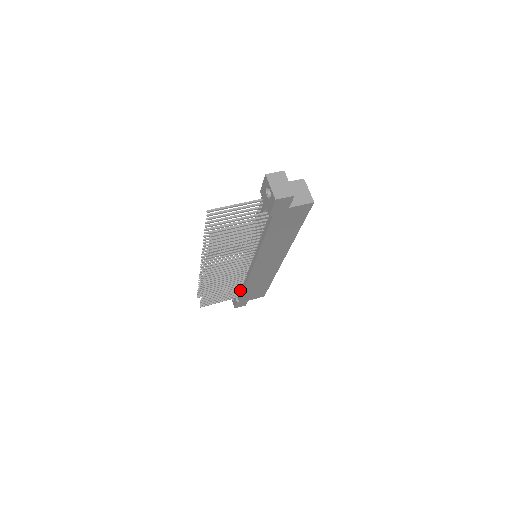
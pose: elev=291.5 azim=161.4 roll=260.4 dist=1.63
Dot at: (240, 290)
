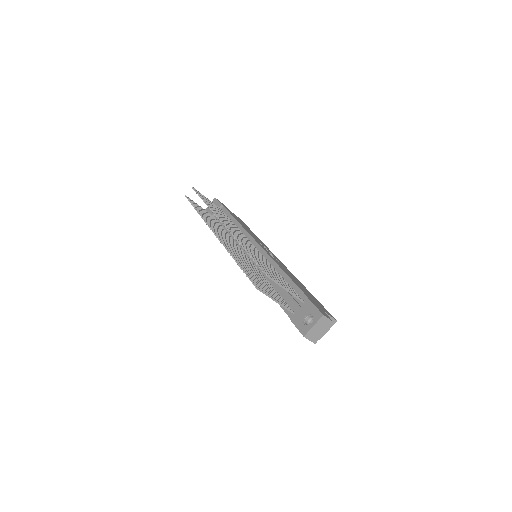
Dot at: occluded
